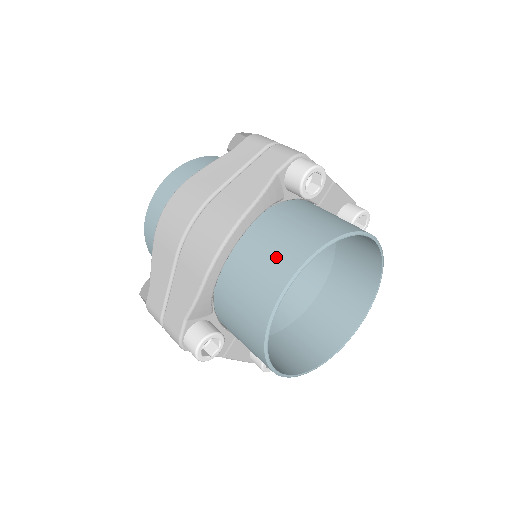
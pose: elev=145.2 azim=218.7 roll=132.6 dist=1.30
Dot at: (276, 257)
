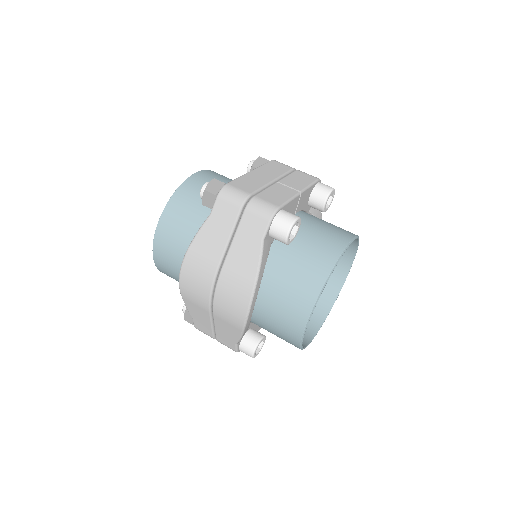
Dot at: (290, 304)
